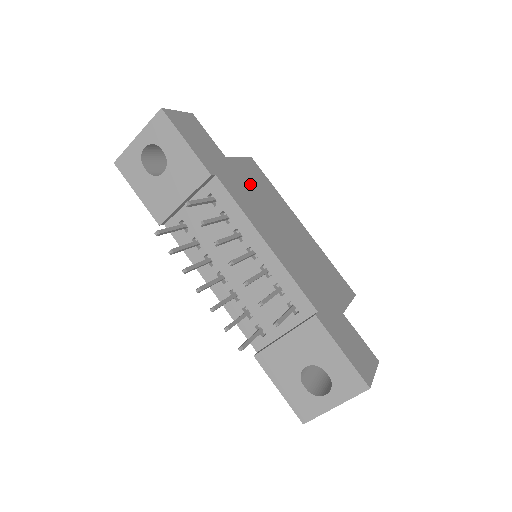
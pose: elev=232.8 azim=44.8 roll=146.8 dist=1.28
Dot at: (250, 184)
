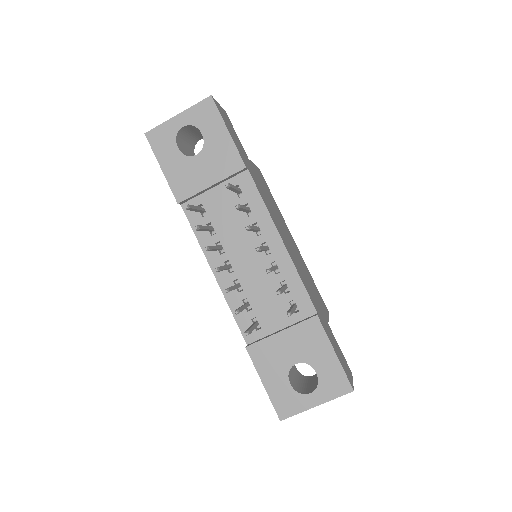
Dot at: (264, 189)
